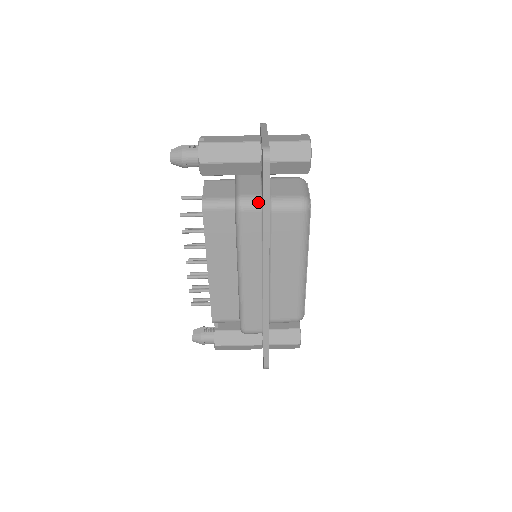
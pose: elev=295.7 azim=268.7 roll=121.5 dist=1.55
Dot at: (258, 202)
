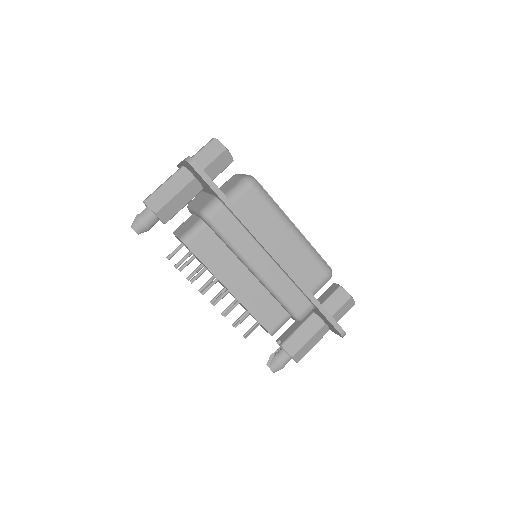
Dot at: (216, 202)
